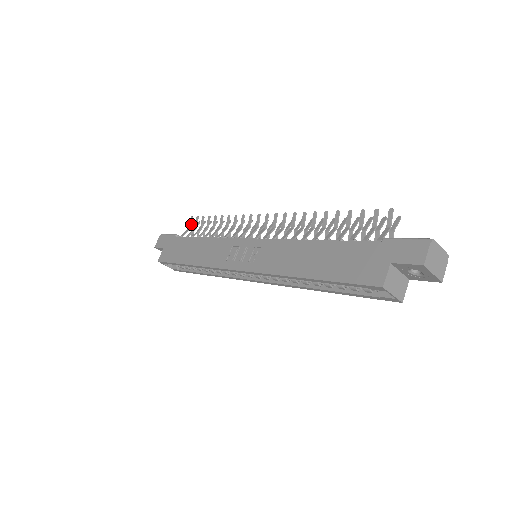
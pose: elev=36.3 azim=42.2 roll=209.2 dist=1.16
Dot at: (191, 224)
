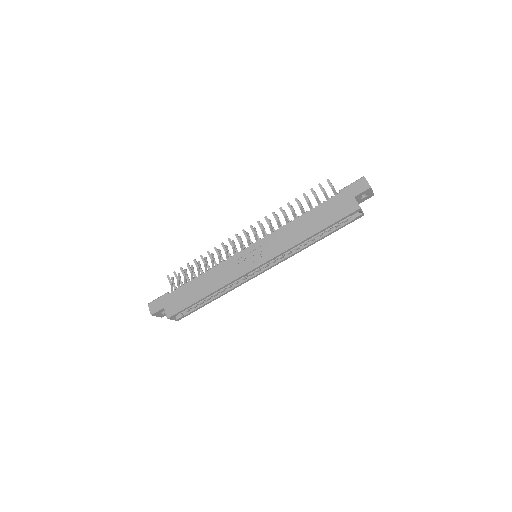
Dot at: occluded
